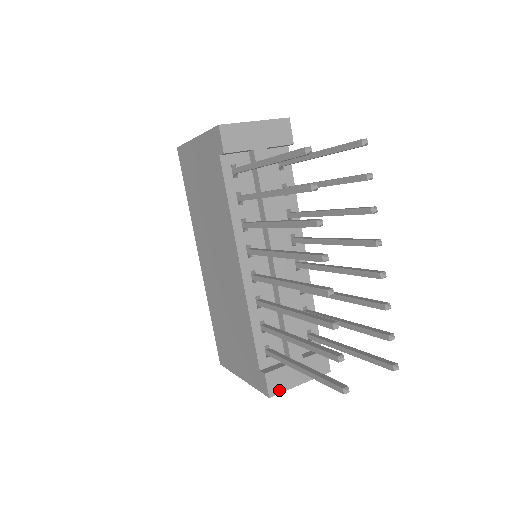
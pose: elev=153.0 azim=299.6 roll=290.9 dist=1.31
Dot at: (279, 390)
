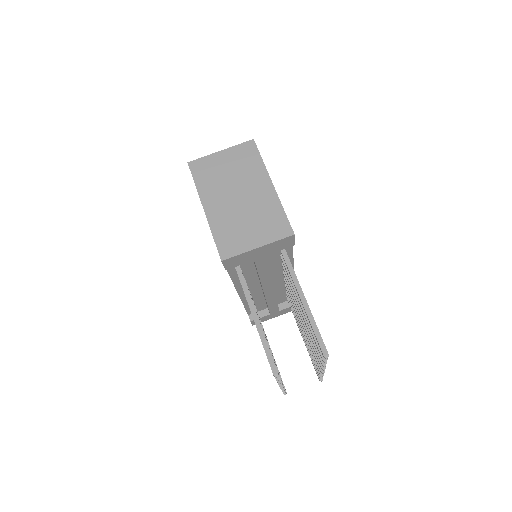
Dot at: occluded
